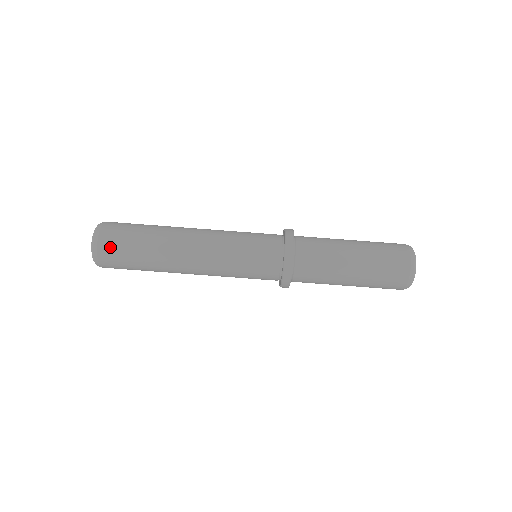
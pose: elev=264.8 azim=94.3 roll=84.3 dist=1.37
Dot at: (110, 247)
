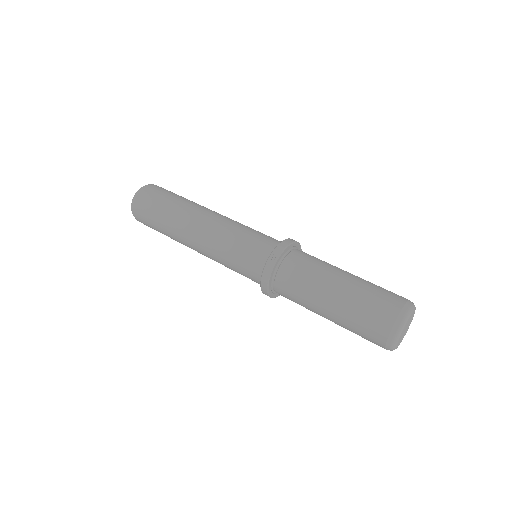
Dot at: occluded
